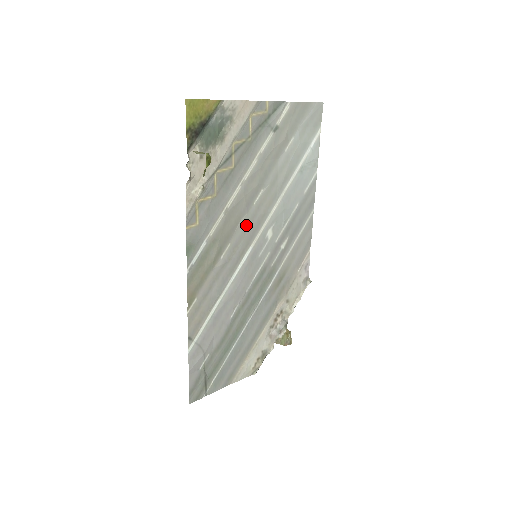
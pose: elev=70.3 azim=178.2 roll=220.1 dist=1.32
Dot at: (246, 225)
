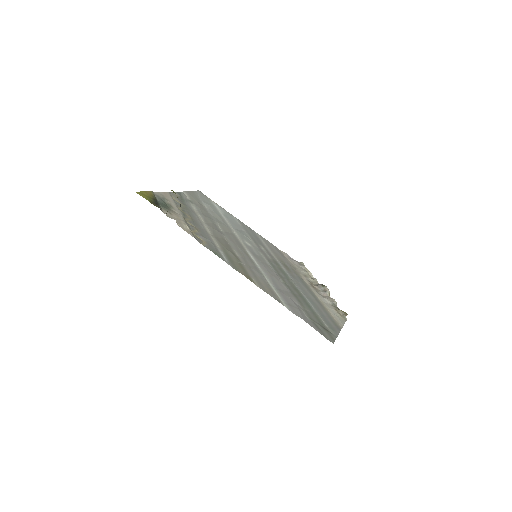
Dot at: (230, 241)
